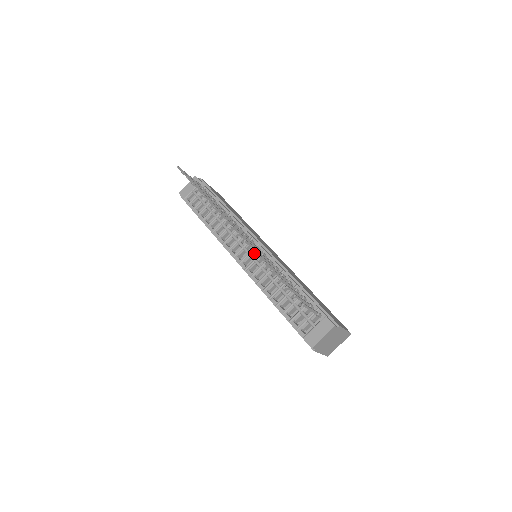
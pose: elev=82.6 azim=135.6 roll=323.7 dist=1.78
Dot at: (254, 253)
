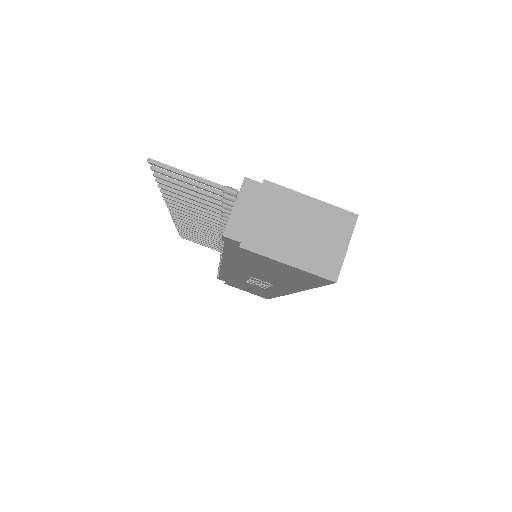
Dot at: occluded
